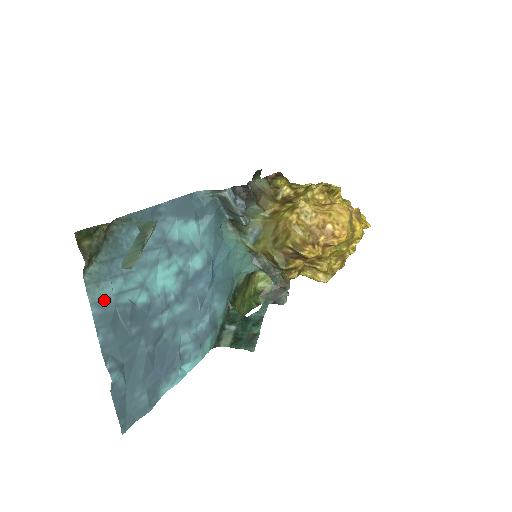
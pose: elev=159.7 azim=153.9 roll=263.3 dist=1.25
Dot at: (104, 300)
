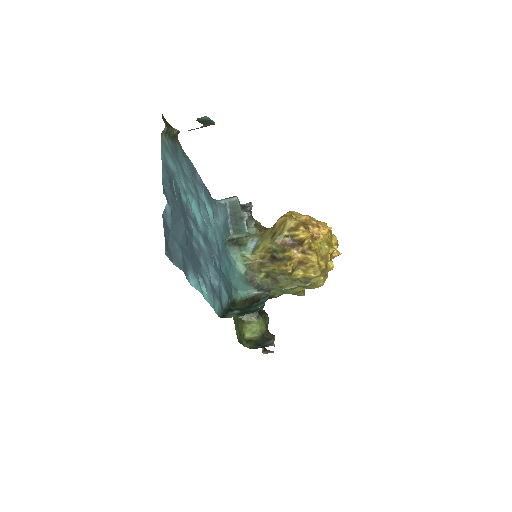
Dot at: (167, 163)
